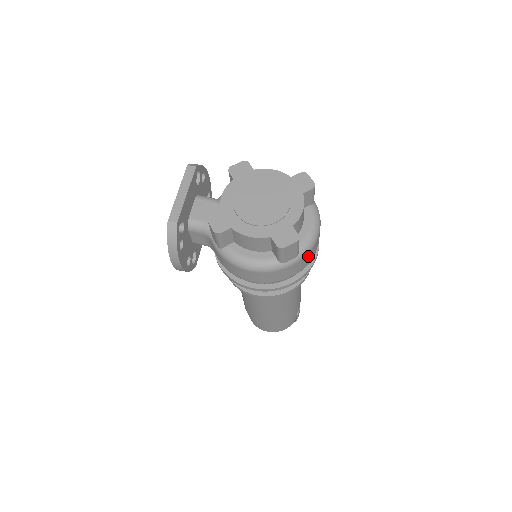
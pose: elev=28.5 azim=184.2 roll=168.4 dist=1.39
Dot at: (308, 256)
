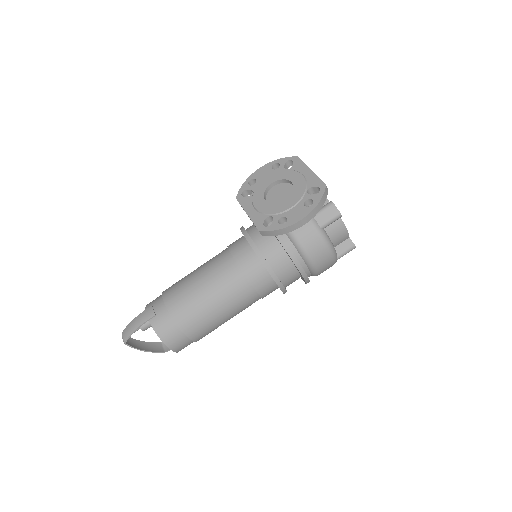
Dot at: occluded
